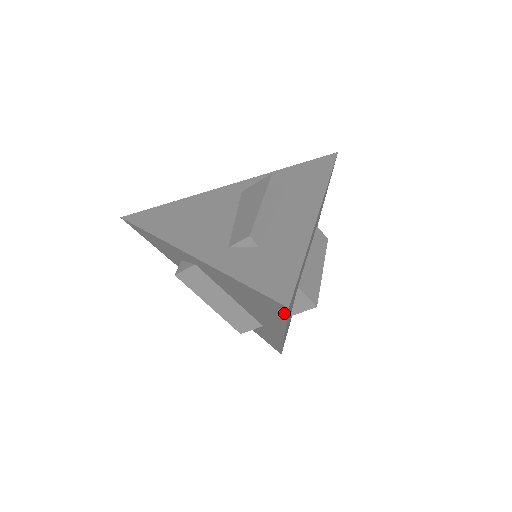
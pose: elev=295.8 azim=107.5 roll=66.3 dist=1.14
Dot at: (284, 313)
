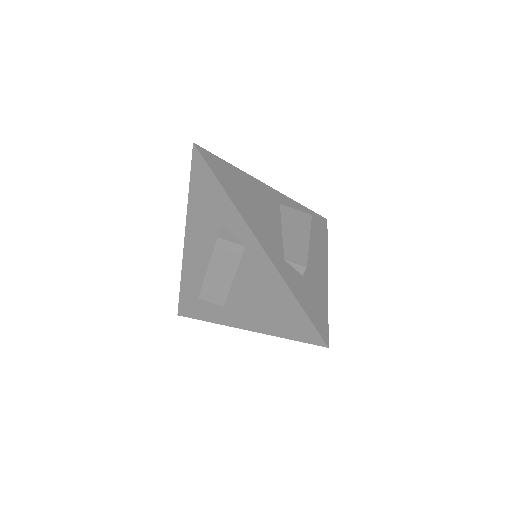
Dot at: (308, 341)
